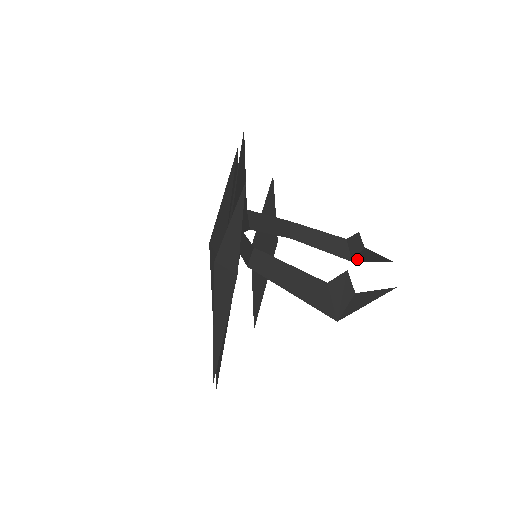
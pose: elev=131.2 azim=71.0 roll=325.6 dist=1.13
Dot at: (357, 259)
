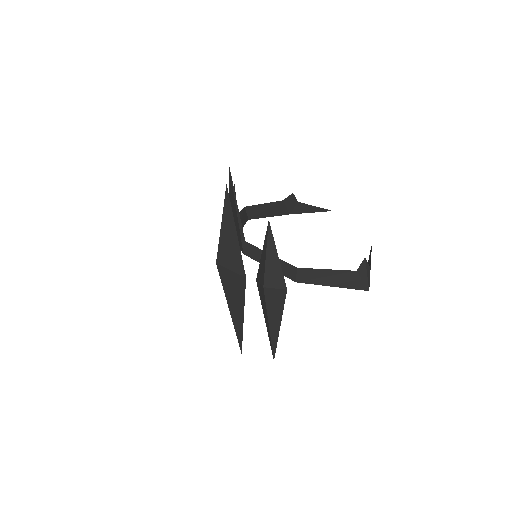
Dot at: (294, 212)
